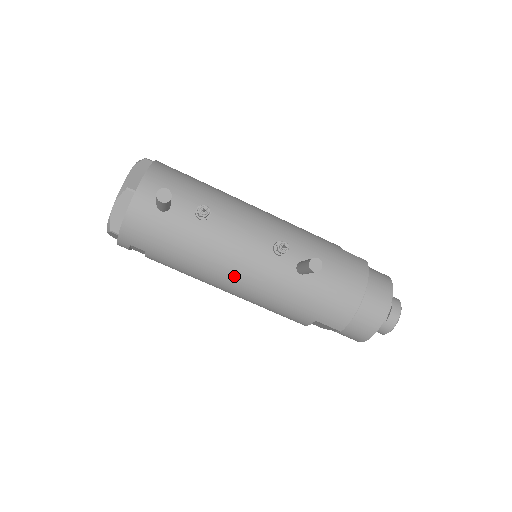
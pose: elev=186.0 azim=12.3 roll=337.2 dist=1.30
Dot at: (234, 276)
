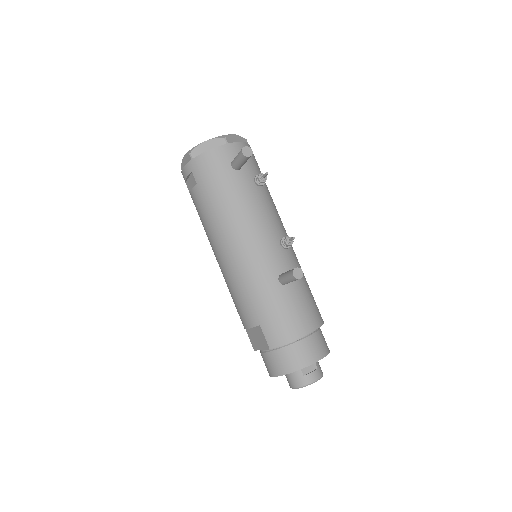
Dot at: (237, 245)
